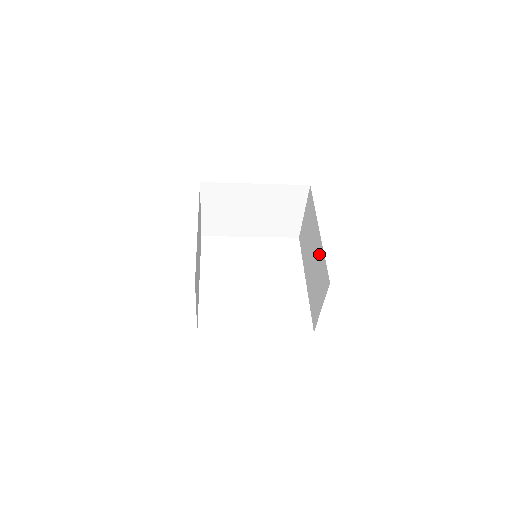
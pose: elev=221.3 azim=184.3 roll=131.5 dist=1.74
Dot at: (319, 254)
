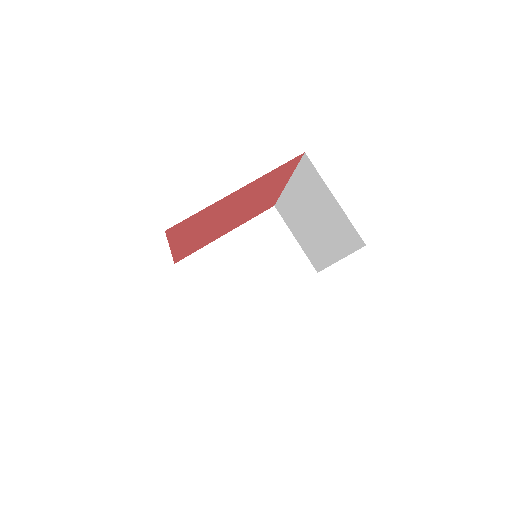
Dot at: (300, 189)
